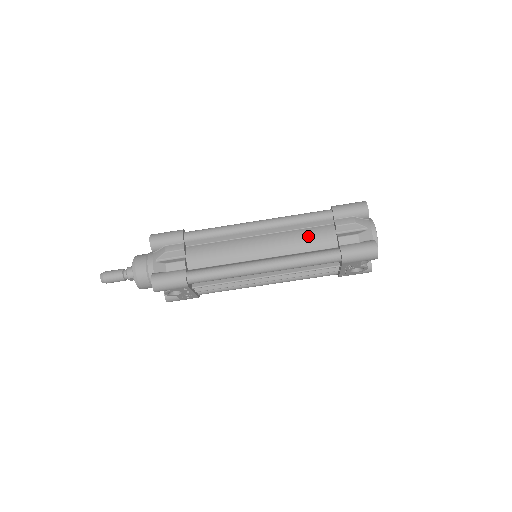
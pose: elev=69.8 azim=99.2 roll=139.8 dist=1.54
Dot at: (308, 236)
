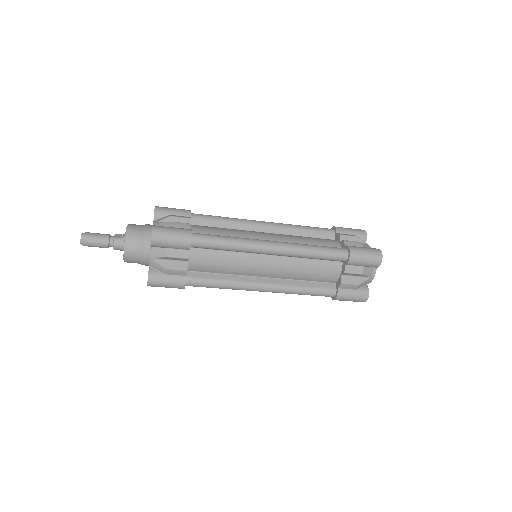
Dot at: (315, 270)
